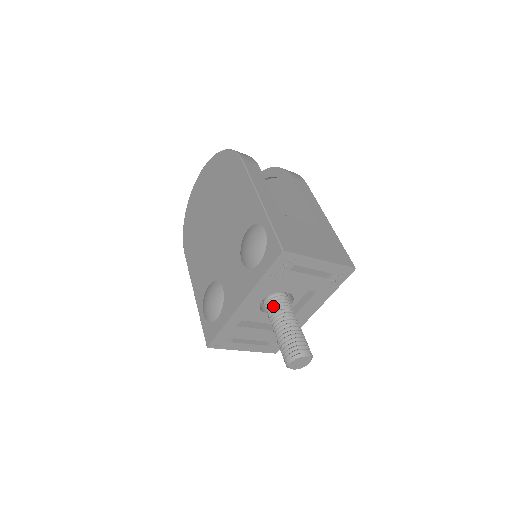
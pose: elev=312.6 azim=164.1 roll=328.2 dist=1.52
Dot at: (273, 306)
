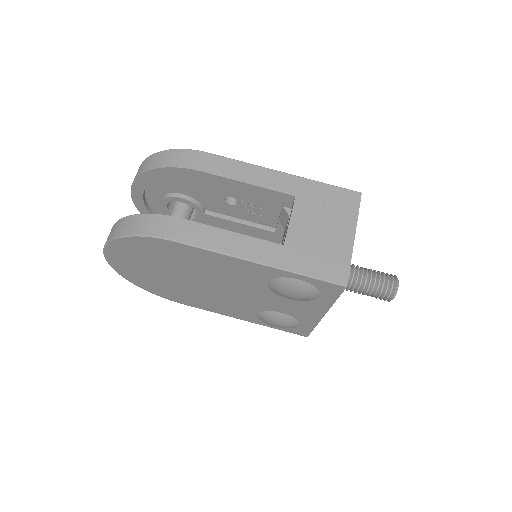
Dot at: occluded
